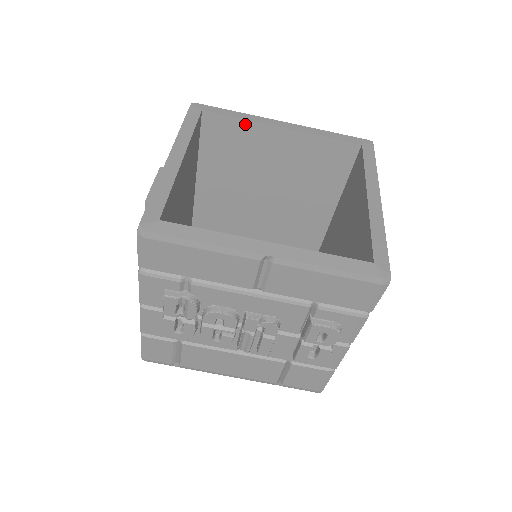
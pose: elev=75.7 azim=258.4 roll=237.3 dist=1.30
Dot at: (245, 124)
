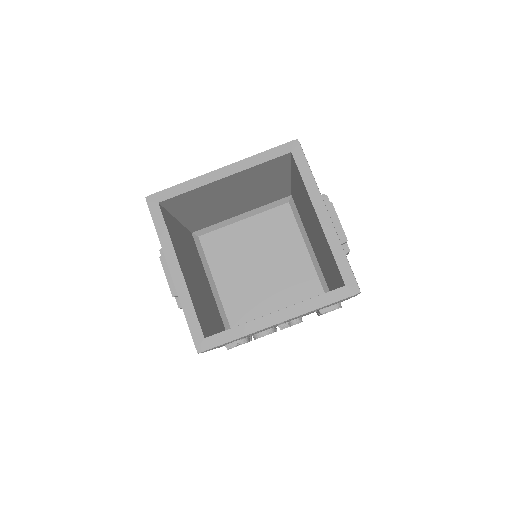
Dot at: (195, 190)
